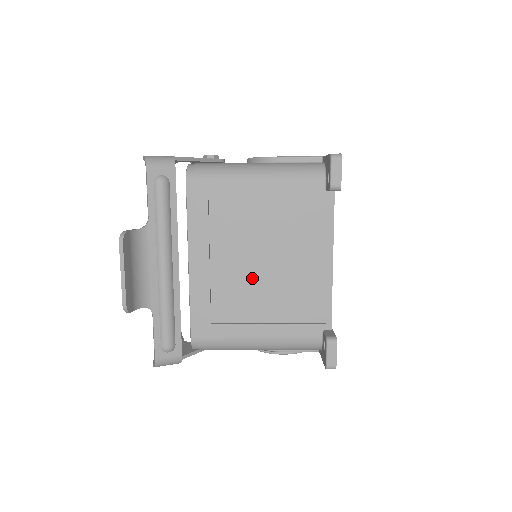
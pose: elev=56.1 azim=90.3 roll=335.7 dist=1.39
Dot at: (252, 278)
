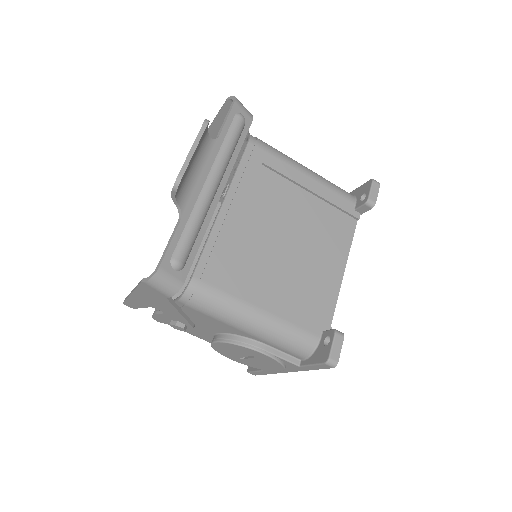
Dot at: (274, 249)
